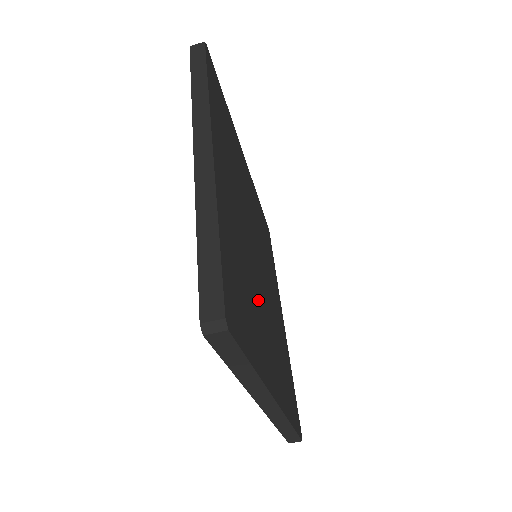
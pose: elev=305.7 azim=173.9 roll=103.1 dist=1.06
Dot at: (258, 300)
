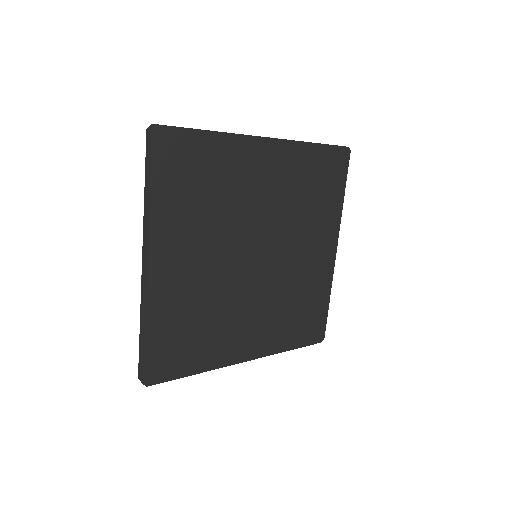
Dot at: (213, 236)
